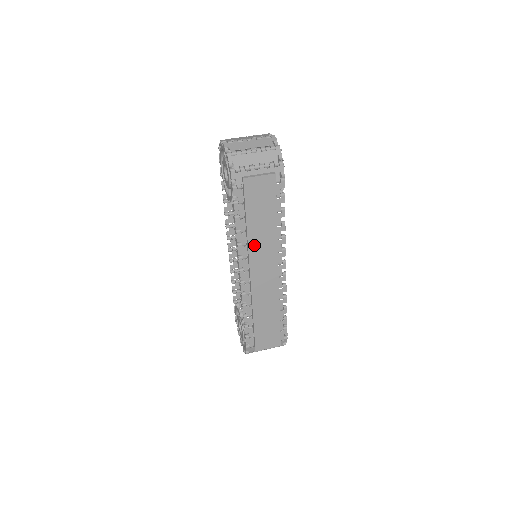
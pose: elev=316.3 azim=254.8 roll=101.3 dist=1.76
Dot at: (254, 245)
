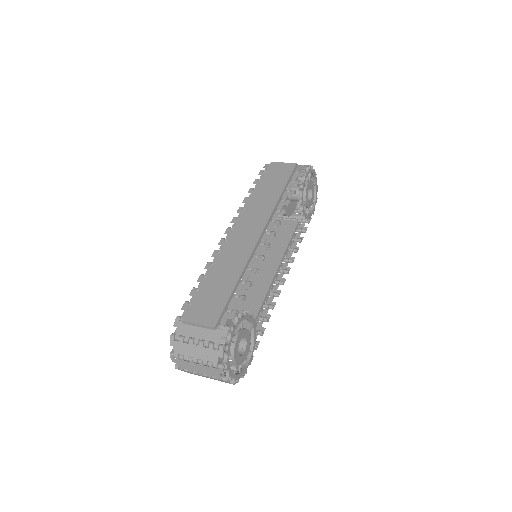
Dot at: (252, 206)
